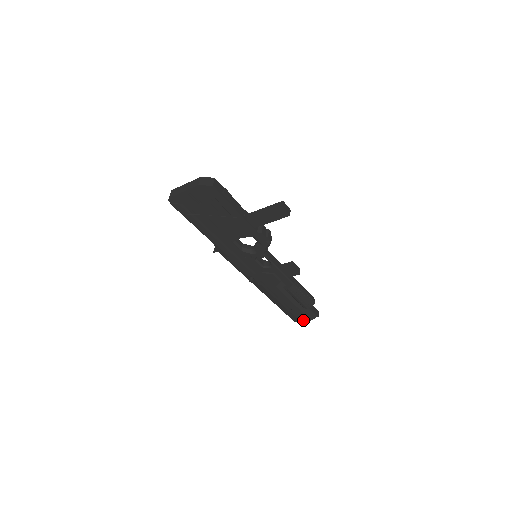
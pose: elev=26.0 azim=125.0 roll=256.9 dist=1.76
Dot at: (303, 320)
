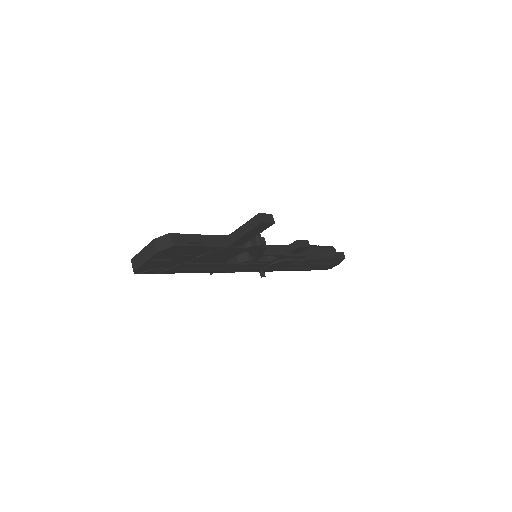
Dot at: (331, 267)
